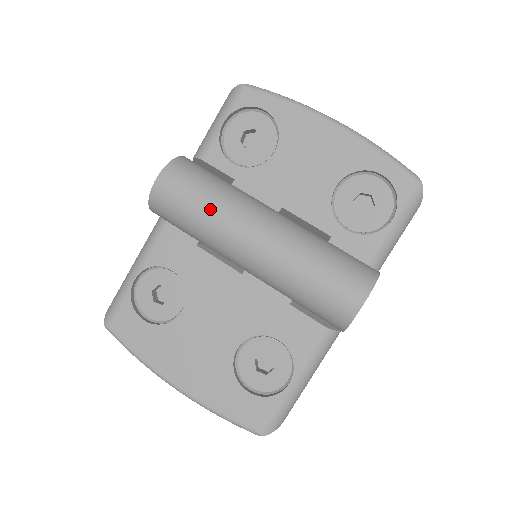
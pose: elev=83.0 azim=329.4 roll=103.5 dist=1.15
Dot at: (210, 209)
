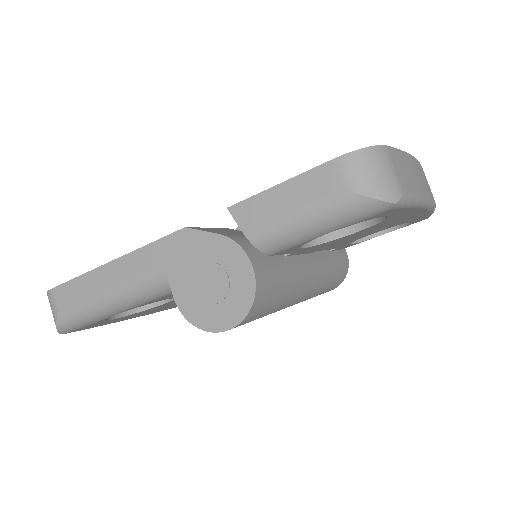
Dot at: occluded
